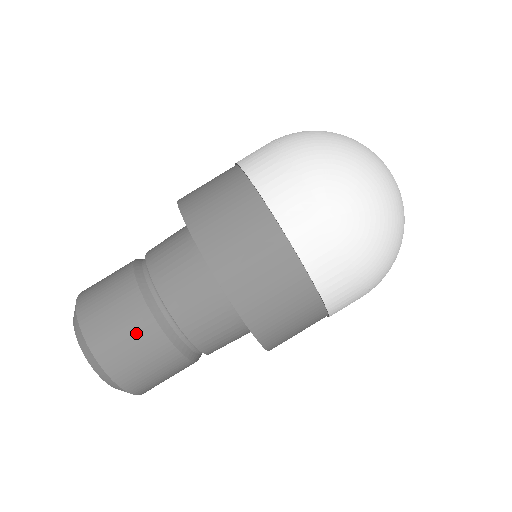
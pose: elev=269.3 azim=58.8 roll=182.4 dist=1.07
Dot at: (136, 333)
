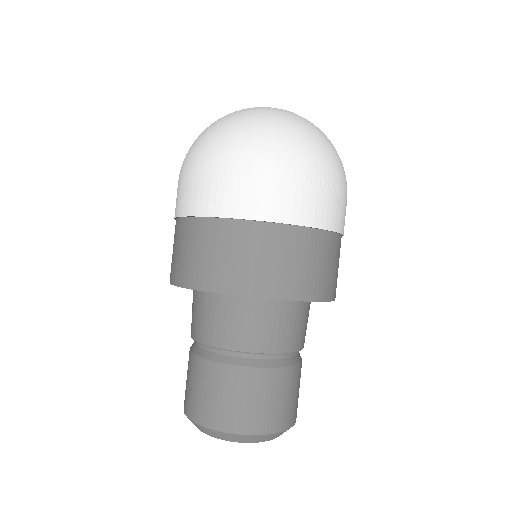
Dot at: (193, 376)
